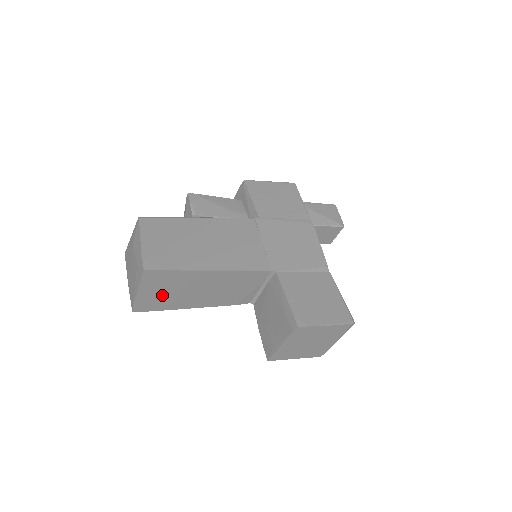
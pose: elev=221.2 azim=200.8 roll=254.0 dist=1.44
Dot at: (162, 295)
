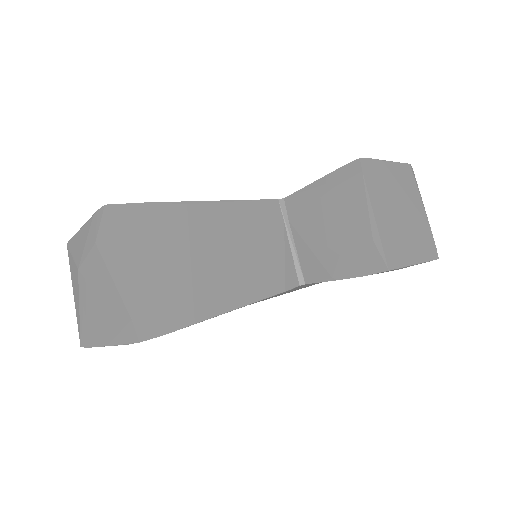
Dot at: (166, 277)
